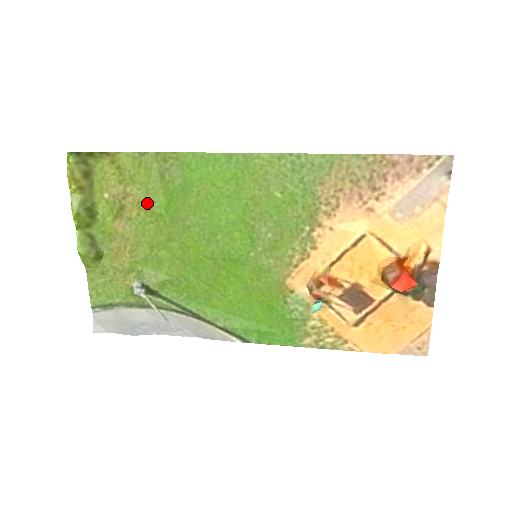
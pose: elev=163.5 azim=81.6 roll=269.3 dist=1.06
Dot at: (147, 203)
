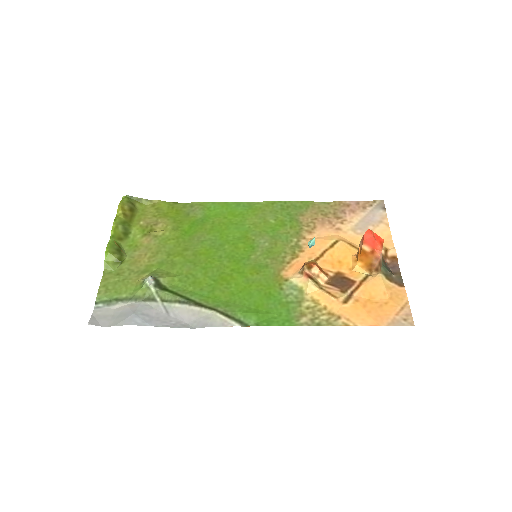
Dot at: (173, 227)
